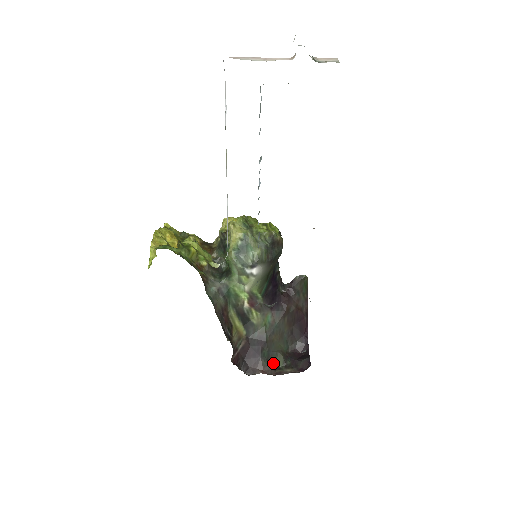
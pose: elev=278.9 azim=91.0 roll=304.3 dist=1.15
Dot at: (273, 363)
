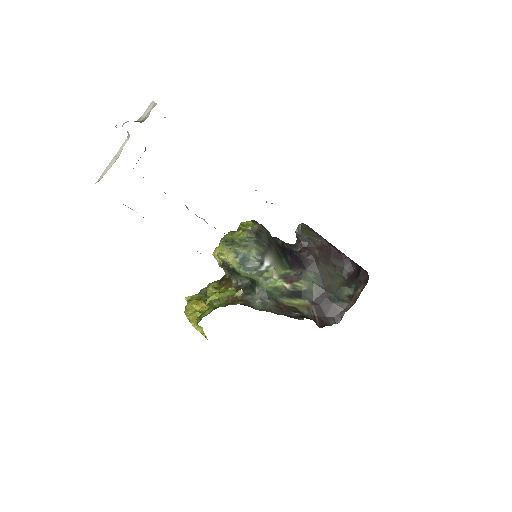
Dot at: (345, 298)
